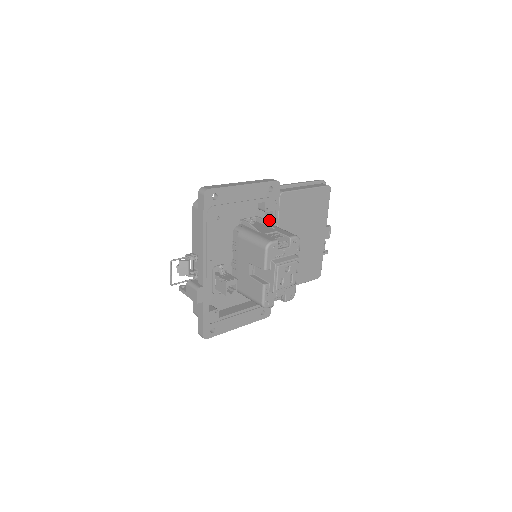
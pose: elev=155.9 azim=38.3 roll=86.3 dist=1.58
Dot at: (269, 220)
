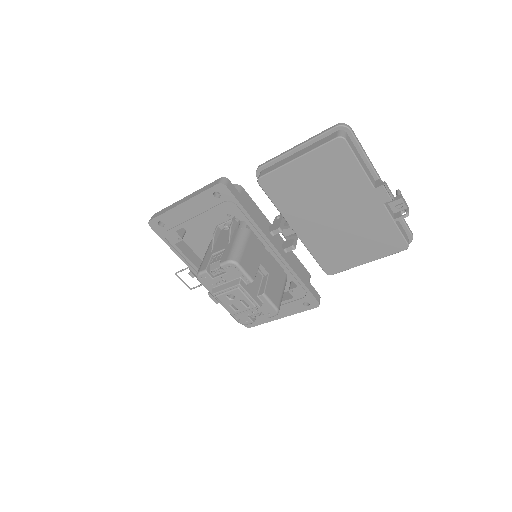
Dot at: occluded
